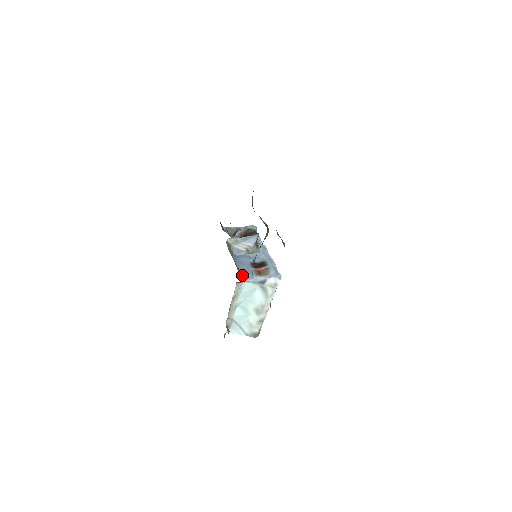
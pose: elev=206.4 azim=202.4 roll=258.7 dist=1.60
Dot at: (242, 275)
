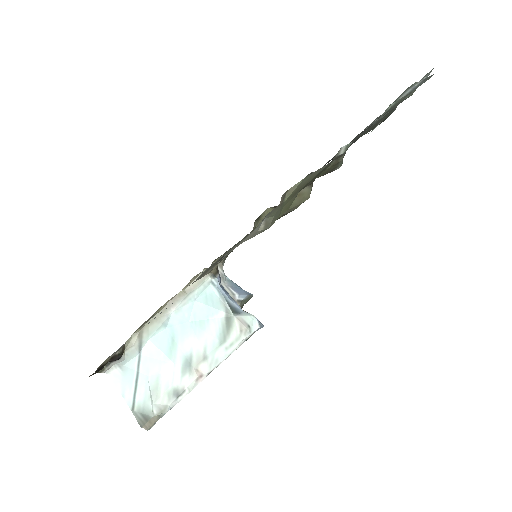
Dot at: (218, 271)
